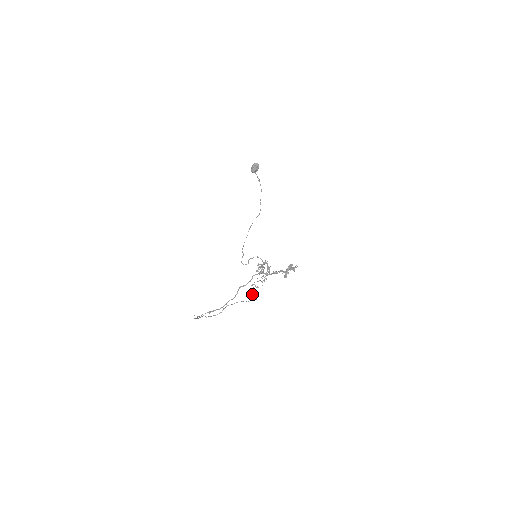
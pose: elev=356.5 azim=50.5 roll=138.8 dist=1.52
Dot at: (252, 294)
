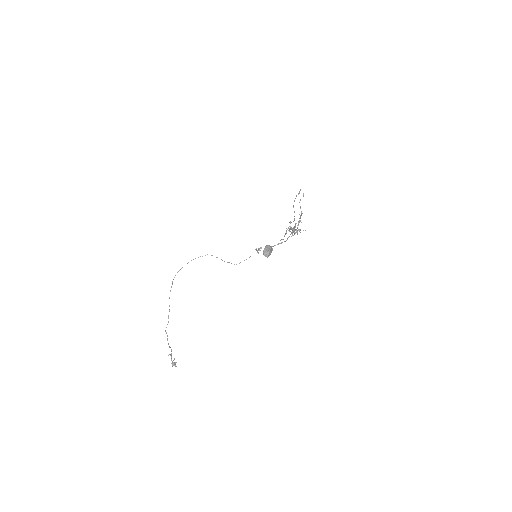
Dot at: occluded
